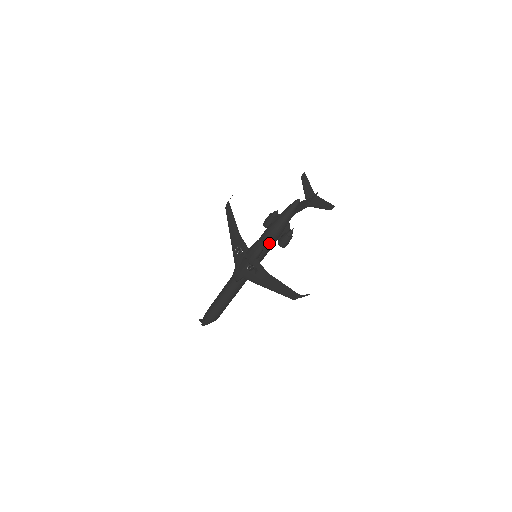
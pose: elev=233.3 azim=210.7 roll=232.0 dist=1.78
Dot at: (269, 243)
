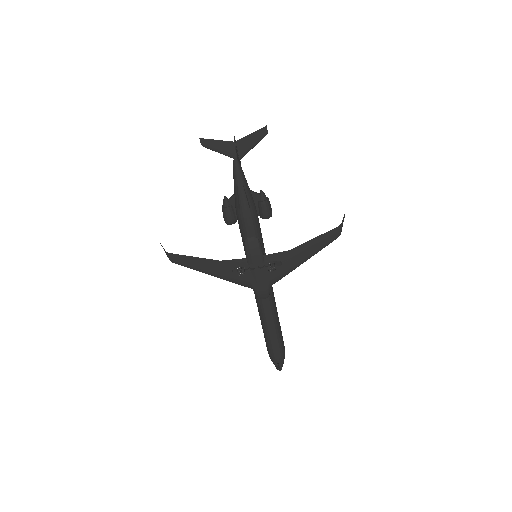
Dot at: (257, 229)
